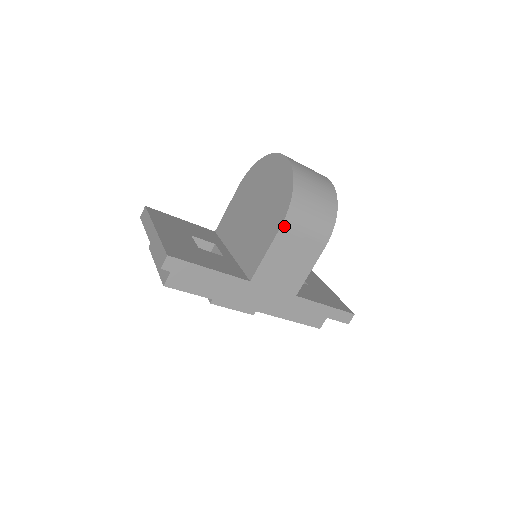
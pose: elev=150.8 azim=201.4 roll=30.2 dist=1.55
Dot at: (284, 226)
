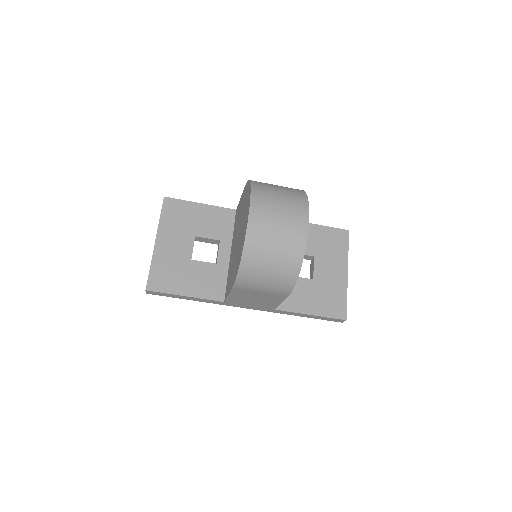
Dot at: (236, 287)
